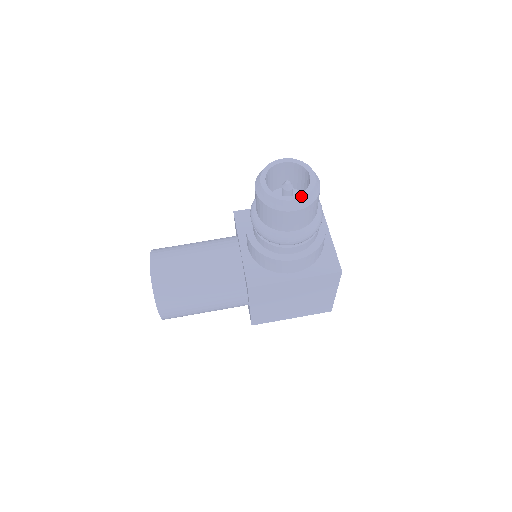
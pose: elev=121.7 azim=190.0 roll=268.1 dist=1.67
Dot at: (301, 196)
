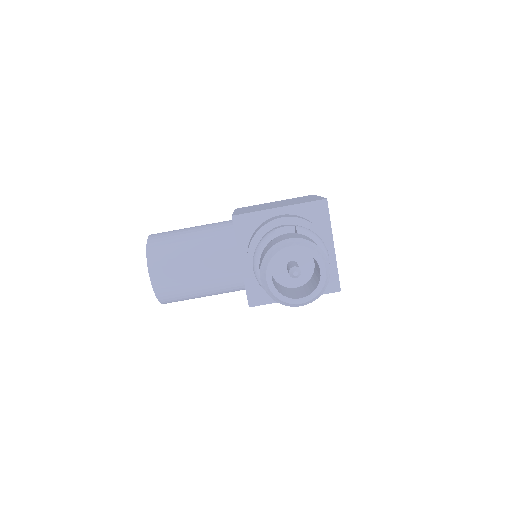
Dot at: (309, 299)
